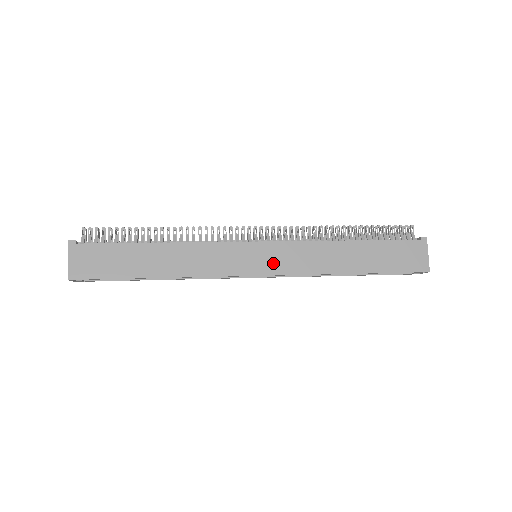
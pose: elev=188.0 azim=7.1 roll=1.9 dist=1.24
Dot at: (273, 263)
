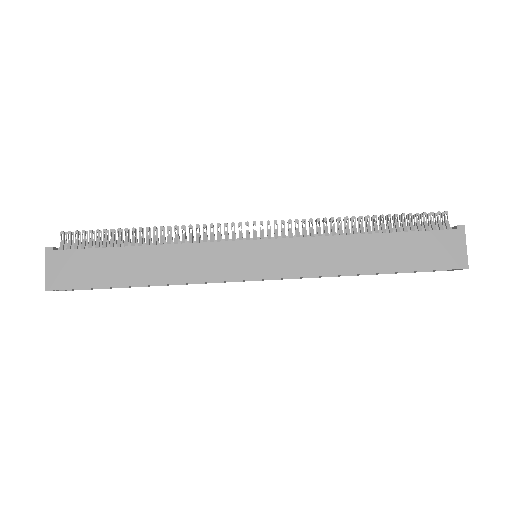
Dot at: (274, 264)
